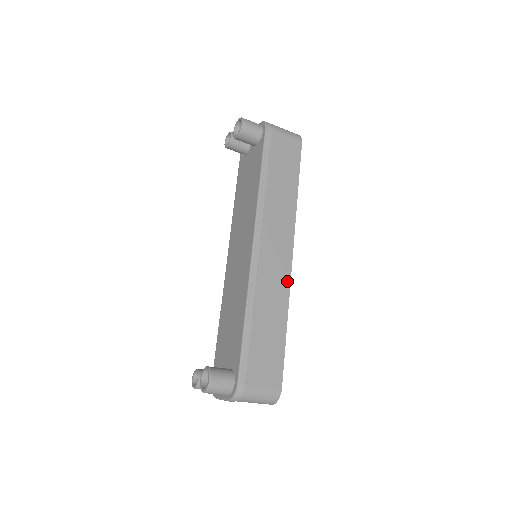
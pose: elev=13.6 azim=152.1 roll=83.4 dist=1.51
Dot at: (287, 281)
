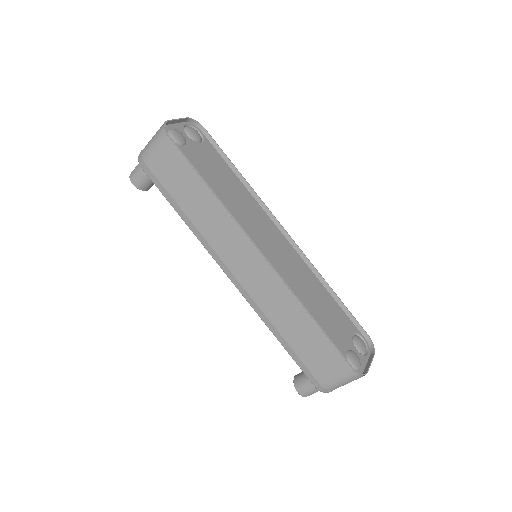
Dot at: (277, 280)
